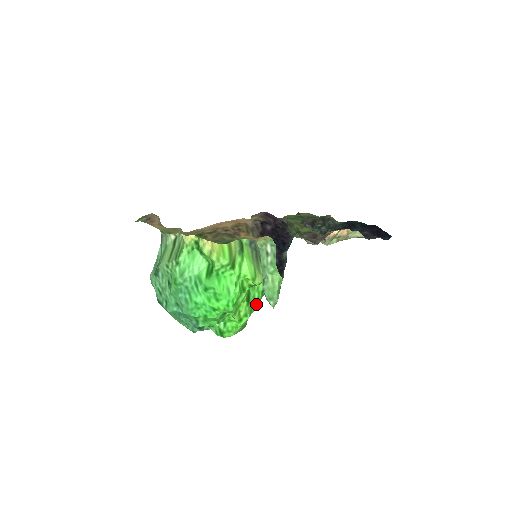
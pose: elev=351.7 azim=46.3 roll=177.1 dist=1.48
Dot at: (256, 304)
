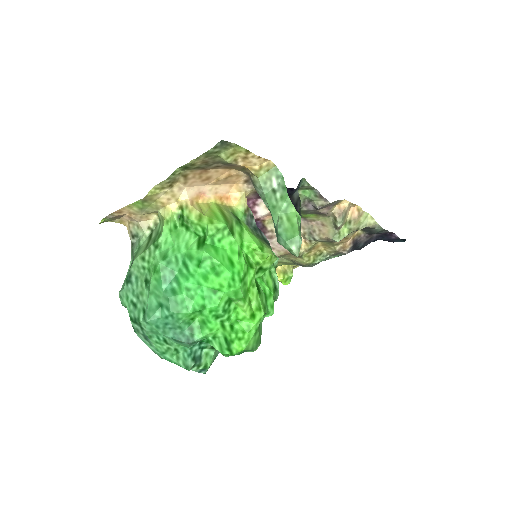
Dot at: (269, 303)
